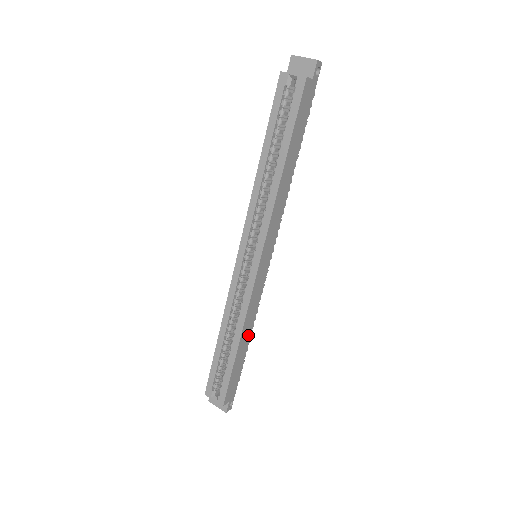
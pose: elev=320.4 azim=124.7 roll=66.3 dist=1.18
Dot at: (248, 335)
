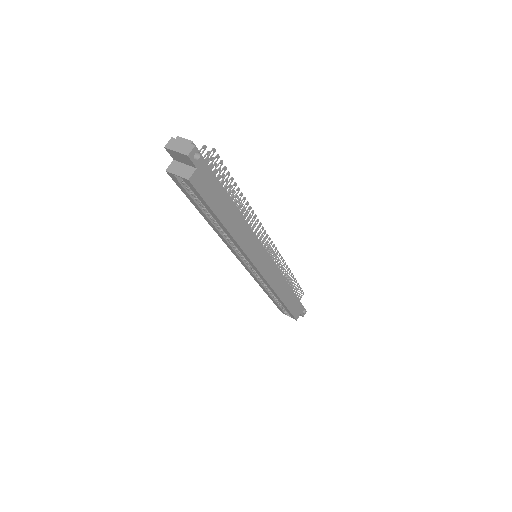
Dot at: (287, 288)
